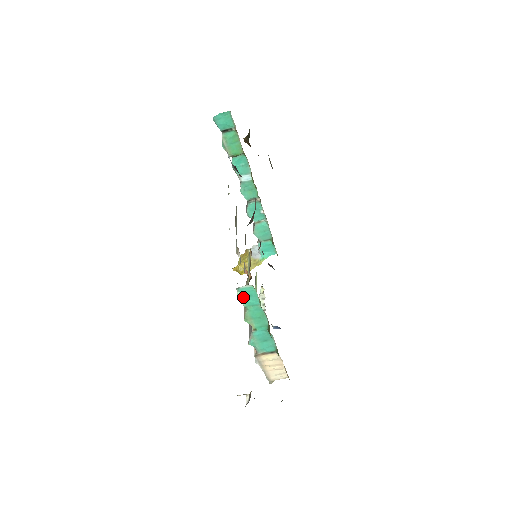
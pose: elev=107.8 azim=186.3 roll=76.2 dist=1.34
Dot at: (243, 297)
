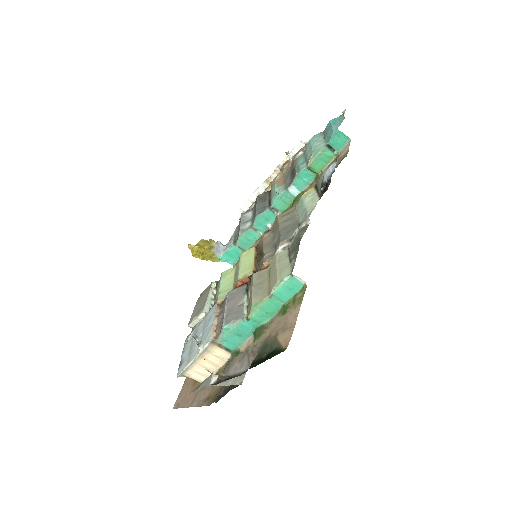
Dot at: (283, 285)
